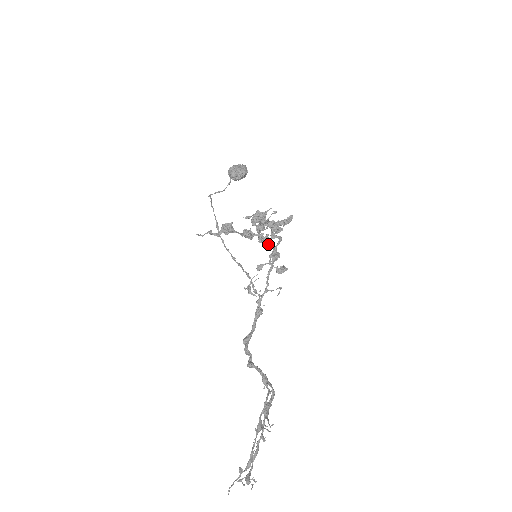
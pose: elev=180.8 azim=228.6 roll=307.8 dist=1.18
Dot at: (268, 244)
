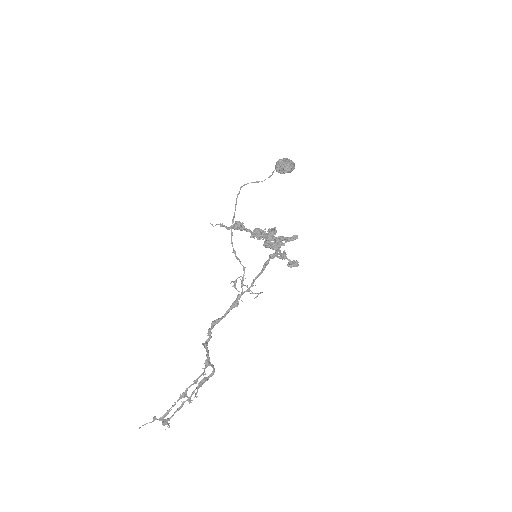
Dot at: occluded
